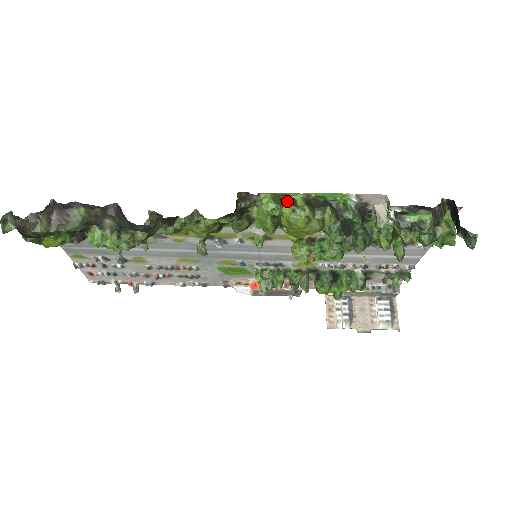
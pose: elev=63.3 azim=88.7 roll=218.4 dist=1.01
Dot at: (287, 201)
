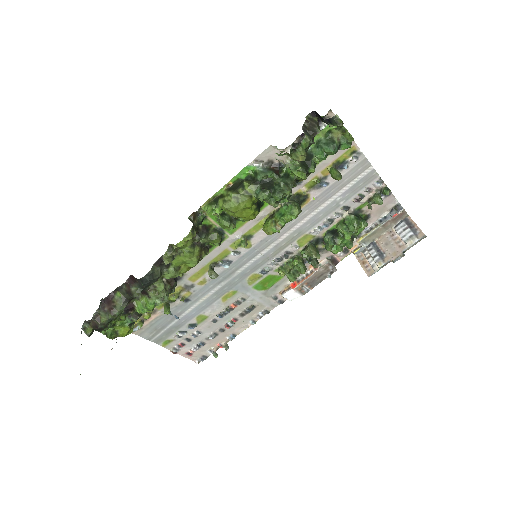
Dot at: (218, 199)
